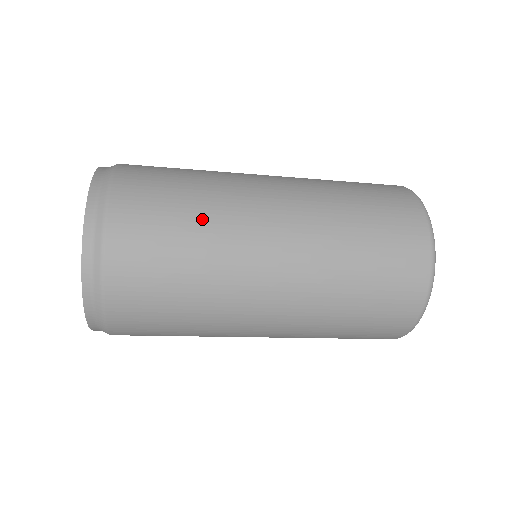
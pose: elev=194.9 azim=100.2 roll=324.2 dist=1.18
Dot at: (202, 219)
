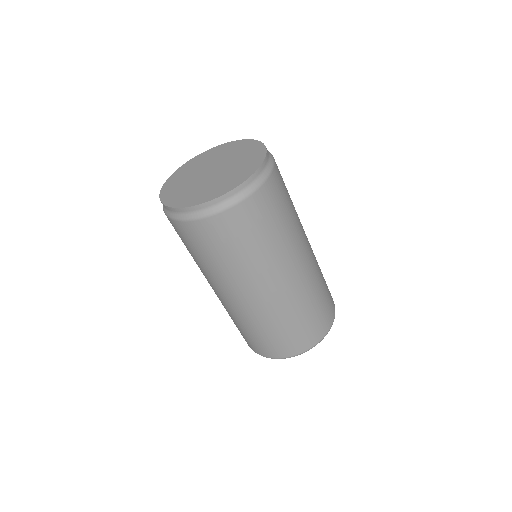
Dot at: (284, 232)
